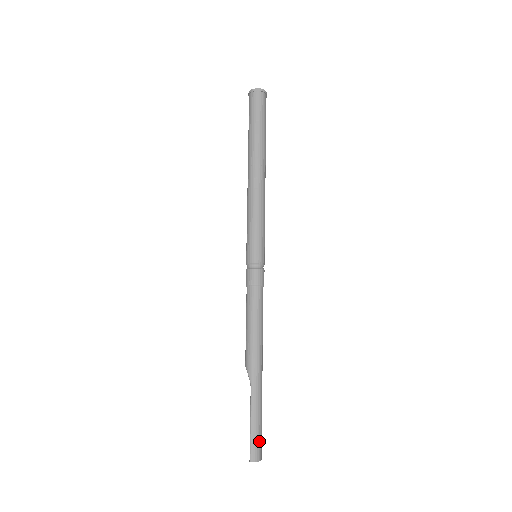
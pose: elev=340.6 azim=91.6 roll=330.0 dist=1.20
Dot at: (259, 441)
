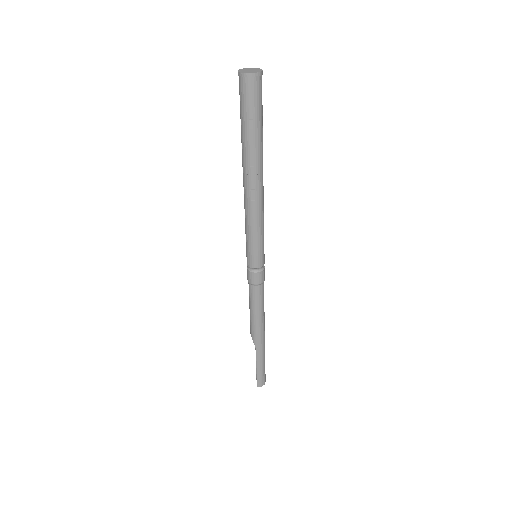
Dot at: (263, 376)
